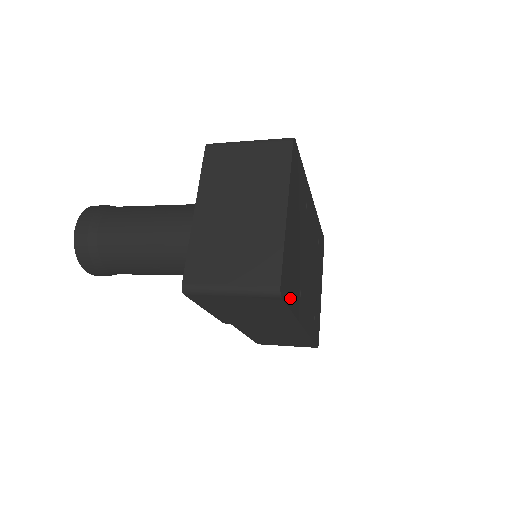
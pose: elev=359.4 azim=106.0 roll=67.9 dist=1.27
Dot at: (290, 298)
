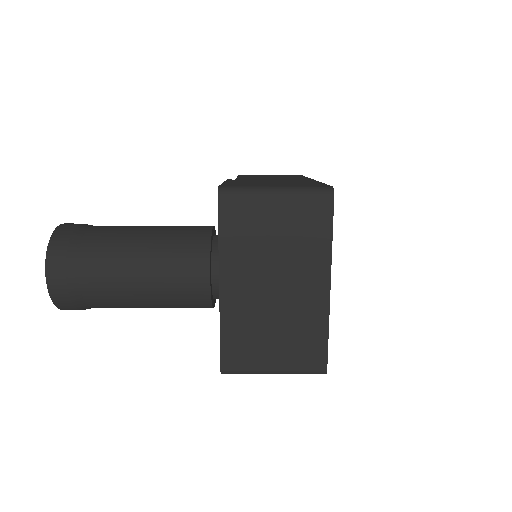
Dot at: occluded
